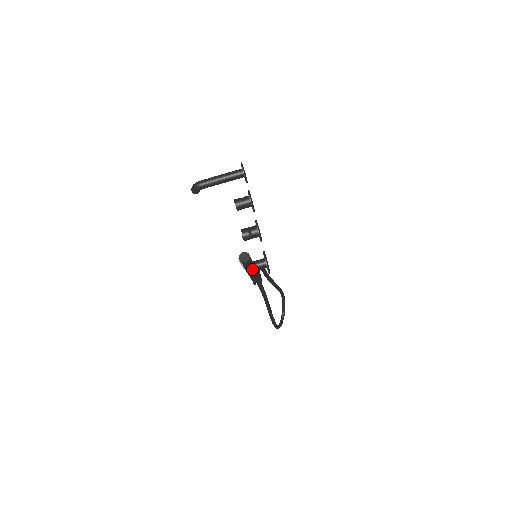
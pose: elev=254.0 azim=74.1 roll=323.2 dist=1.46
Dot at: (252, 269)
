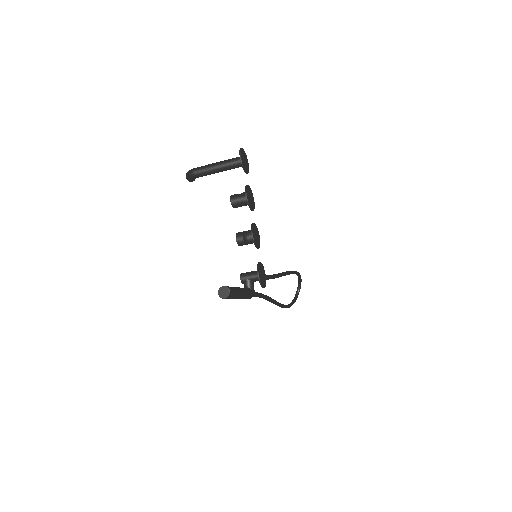
Dot at: (237, 297)
